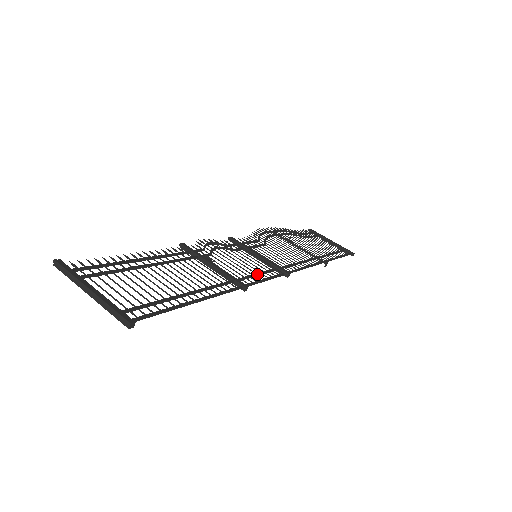
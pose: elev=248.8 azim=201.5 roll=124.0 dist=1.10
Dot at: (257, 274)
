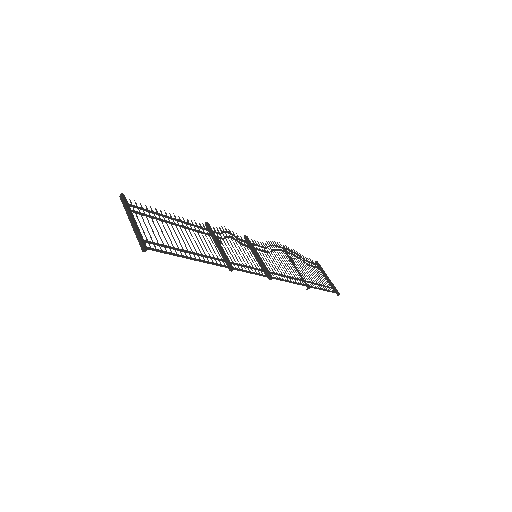
Dot at: (247, 266)
